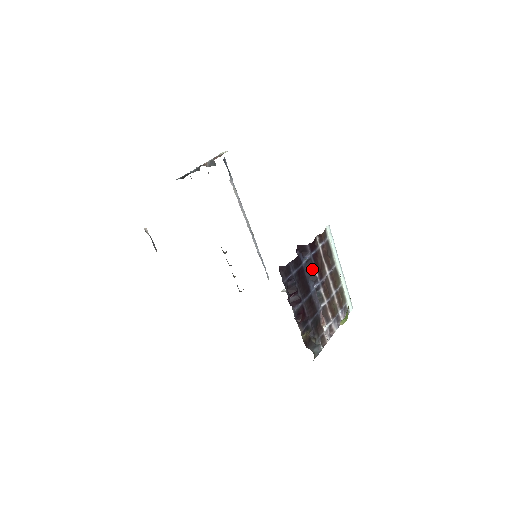
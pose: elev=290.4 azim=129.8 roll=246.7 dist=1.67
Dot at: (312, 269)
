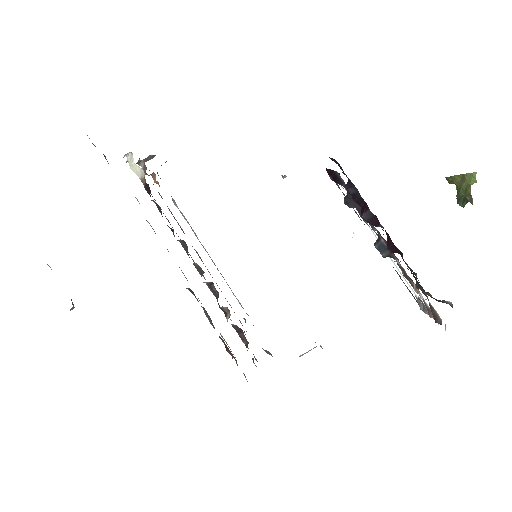
Dot at: (358, 205)
